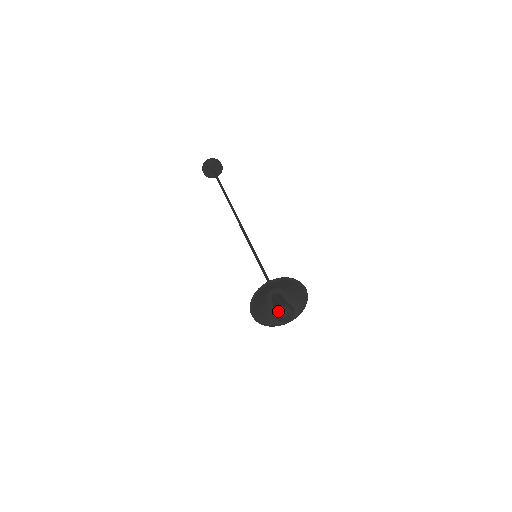
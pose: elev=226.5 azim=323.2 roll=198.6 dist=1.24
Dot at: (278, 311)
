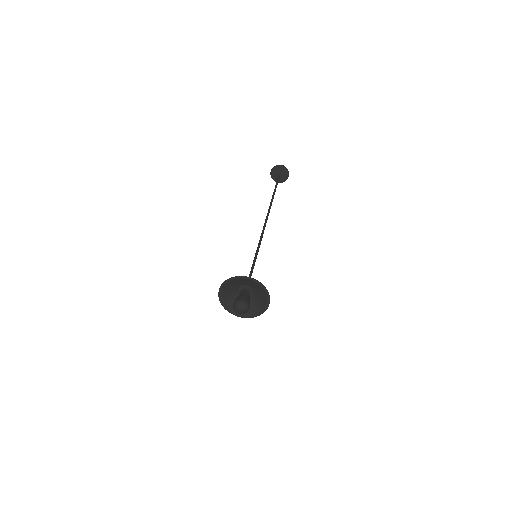
Dot at: (239, 301)
